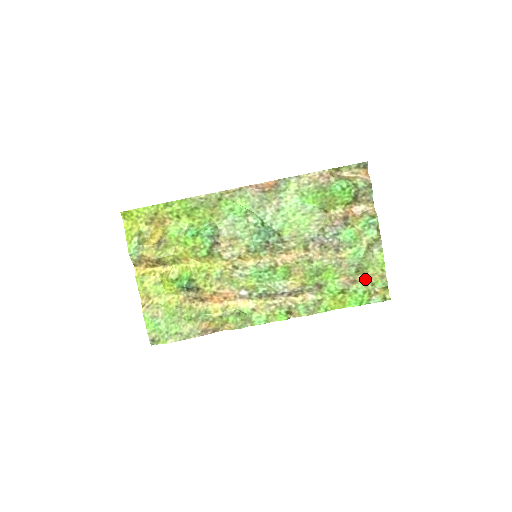
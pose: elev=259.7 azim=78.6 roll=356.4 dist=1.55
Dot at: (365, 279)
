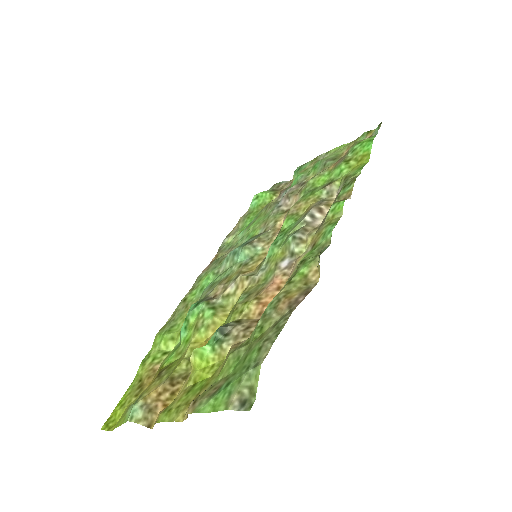
Dot at: (347, 151)
